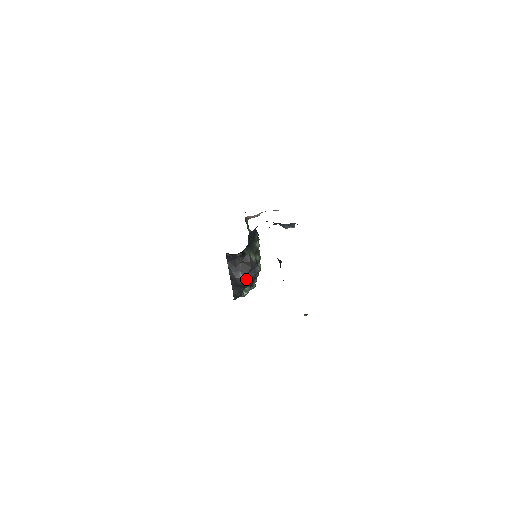
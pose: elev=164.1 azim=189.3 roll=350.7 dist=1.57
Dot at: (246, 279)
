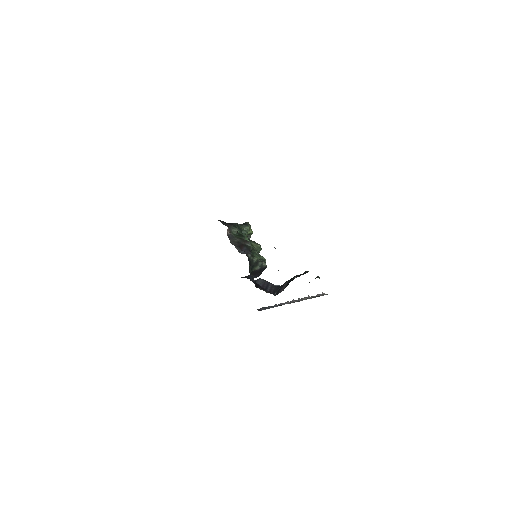
Dot at: occluded
